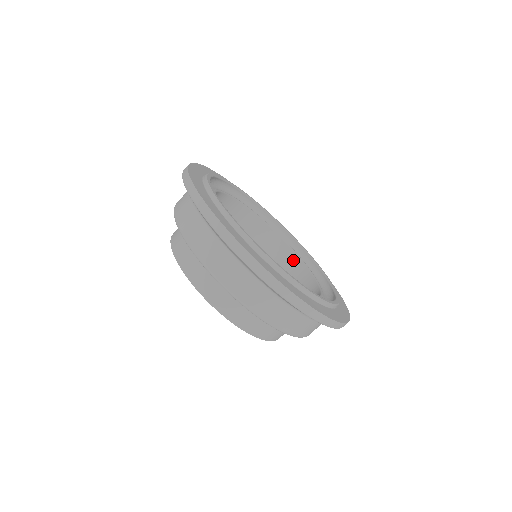
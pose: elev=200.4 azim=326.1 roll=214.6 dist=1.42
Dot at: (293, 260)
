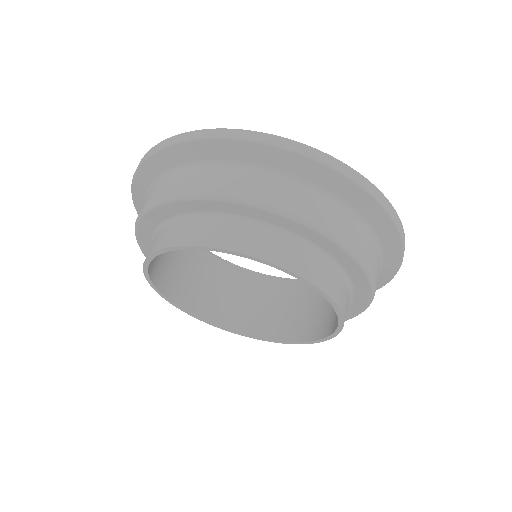
Dot at: occluded
